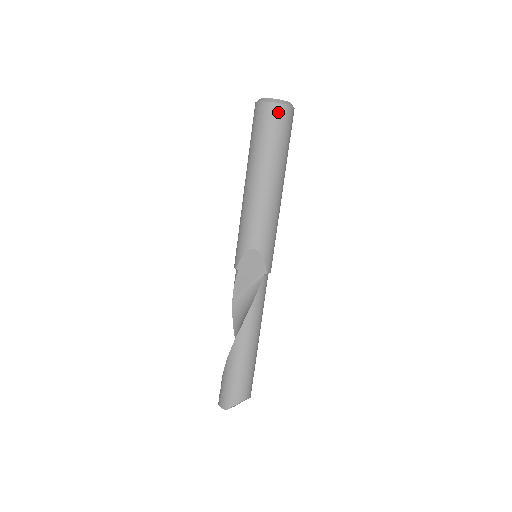
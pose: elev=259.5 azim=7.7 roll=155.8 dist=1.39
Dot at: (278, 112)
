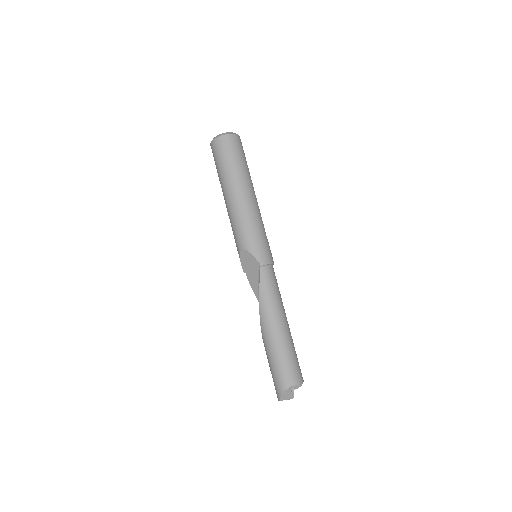
Dot at: (218, 144)
